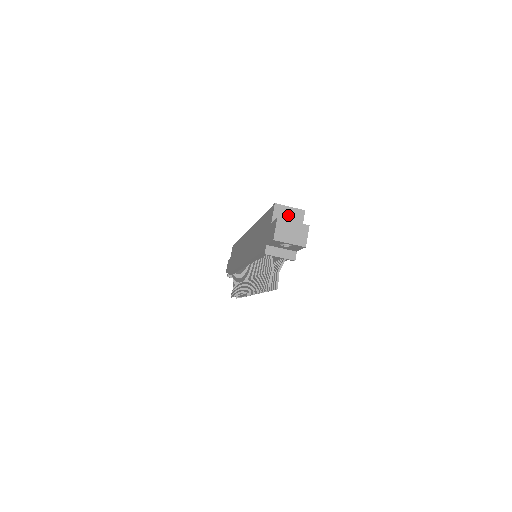
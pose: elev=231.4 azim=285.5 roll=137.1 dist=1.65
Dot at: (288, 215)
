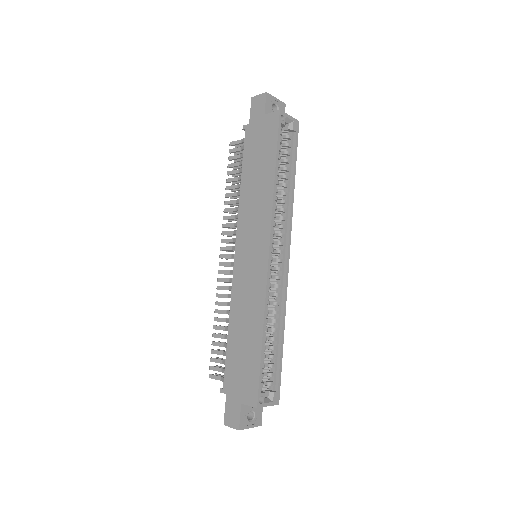
Dot at: occluded
